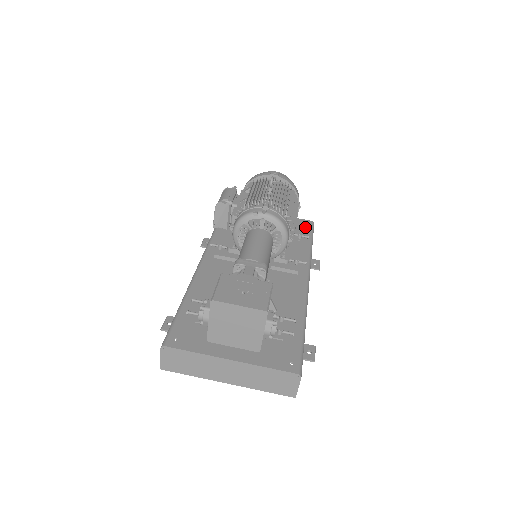
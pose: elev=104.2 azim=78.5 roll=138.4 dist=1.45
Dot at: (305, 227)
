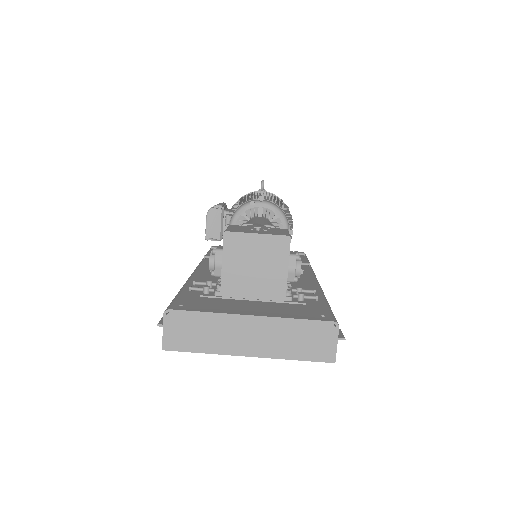
Dot at: occluded
